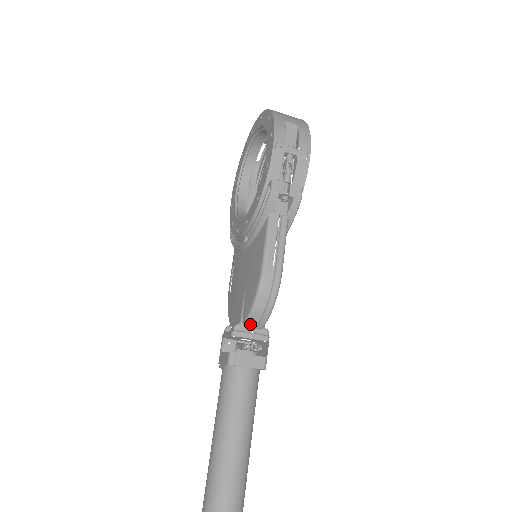
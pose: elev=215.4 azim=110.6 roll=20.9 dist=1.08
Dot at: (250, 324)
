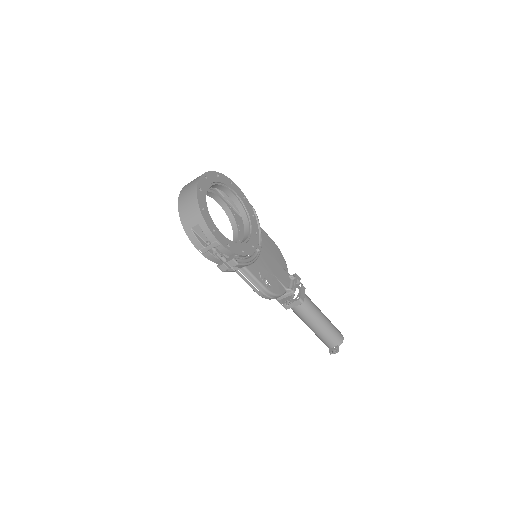
Dot at: occluded
